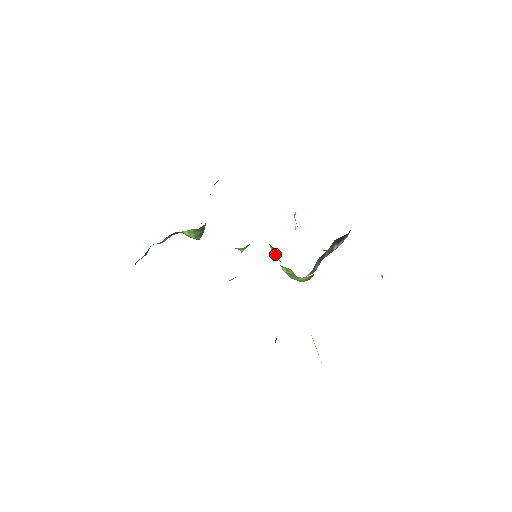
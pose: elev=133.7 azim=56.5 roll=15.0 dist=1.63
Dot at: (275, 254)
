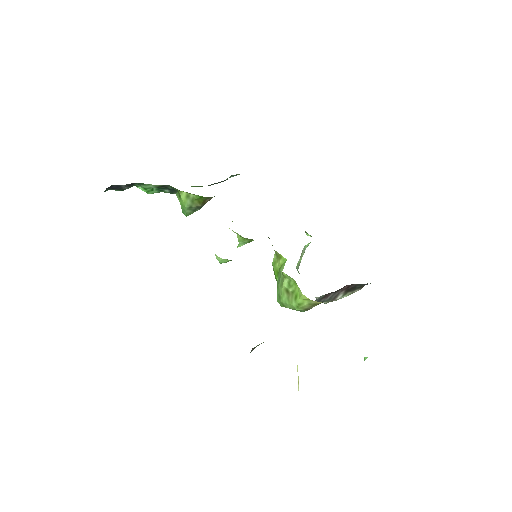
Dot at: (277, 266)
